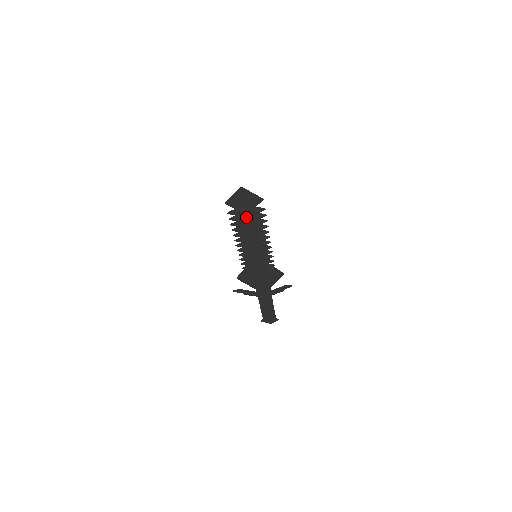
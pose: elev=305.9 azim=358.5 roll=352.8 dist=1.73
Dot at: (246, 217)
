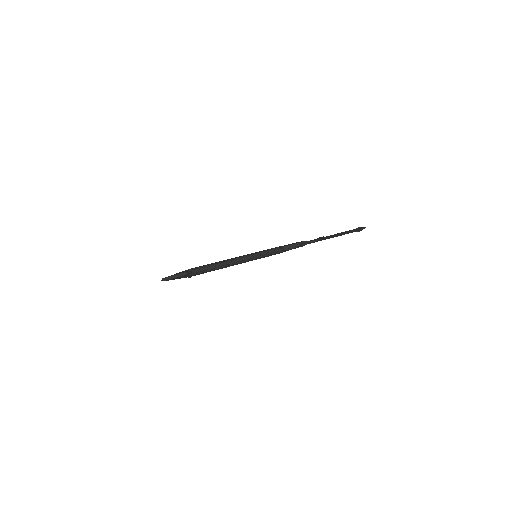
Dot at: occluded
